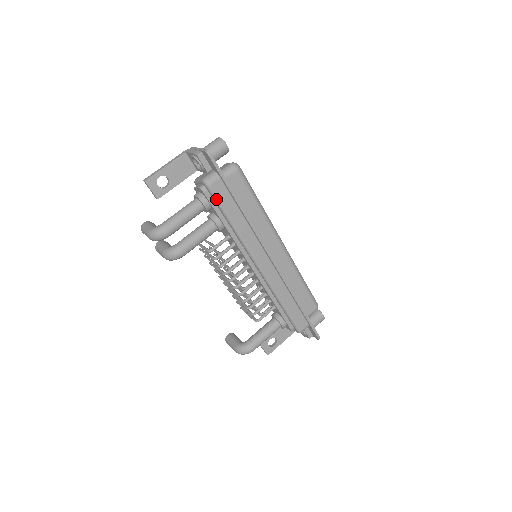
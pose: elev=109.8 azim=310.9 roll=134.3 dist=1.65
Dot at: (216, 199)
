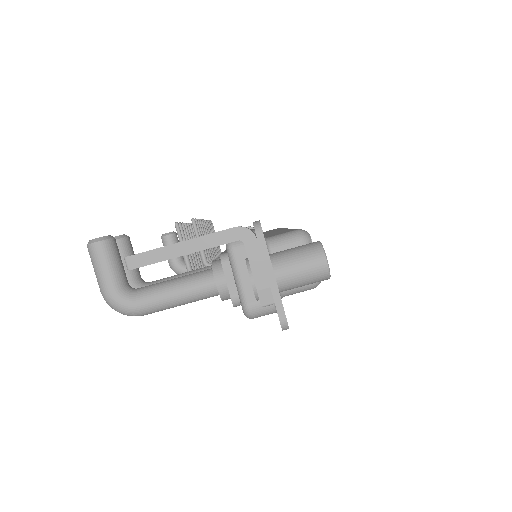
Dot at: occluded
